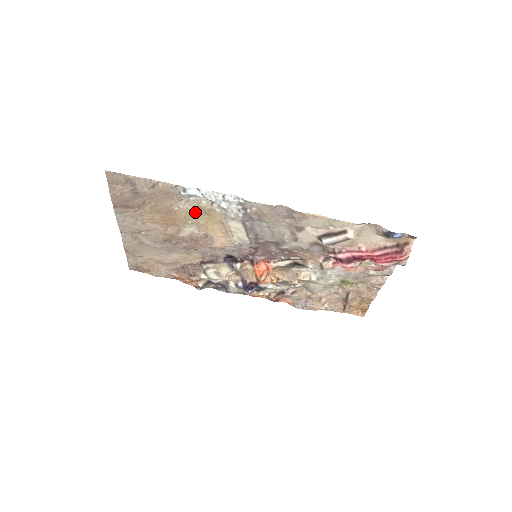
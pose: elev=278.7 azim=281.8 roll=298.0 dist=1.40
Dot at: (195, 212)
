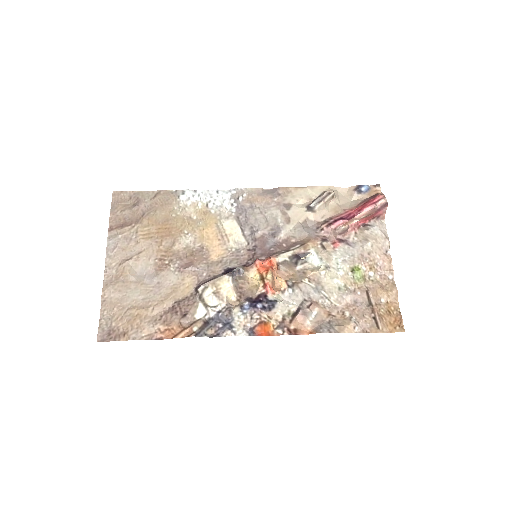
Dot at: (191, 219)
